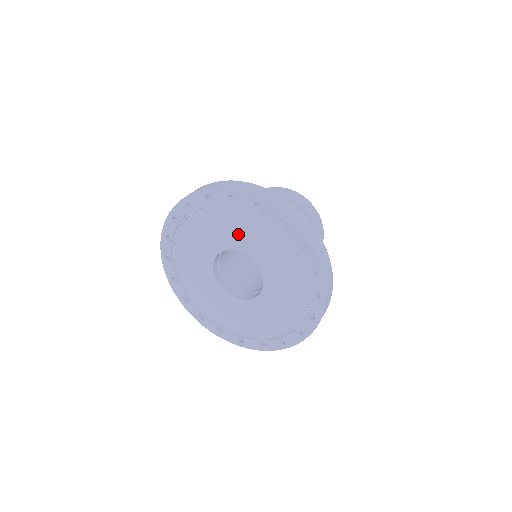
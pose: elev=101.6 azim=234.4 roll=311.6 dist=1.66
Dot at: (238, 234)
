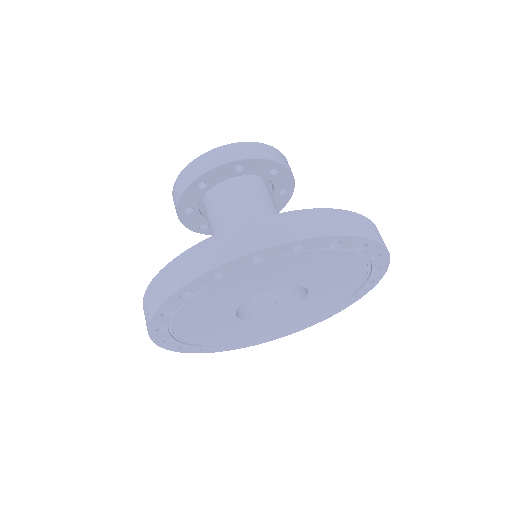
Dot at: (230, 297)
